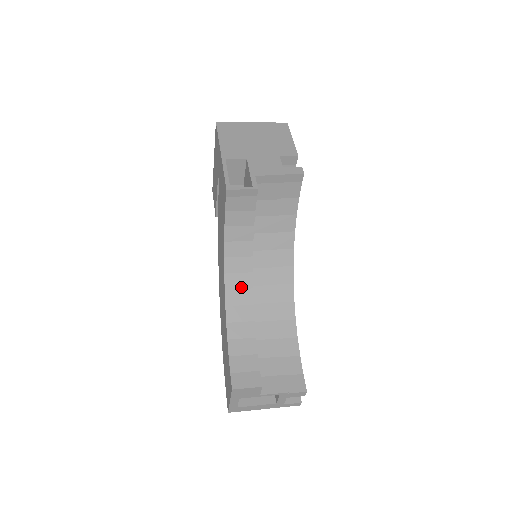
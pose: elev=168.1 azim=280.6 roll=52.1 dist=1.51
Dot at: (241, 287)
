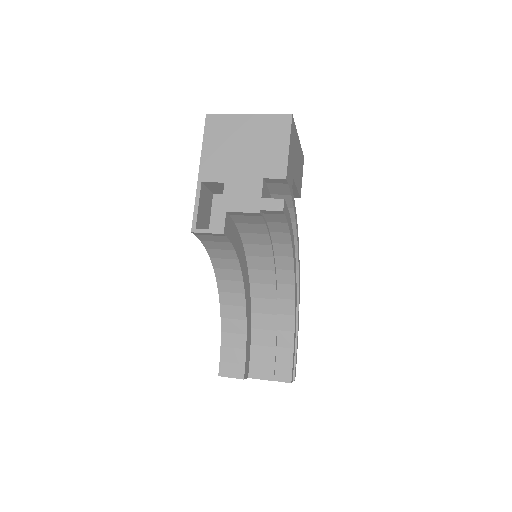
Dot at: (233, 291)
